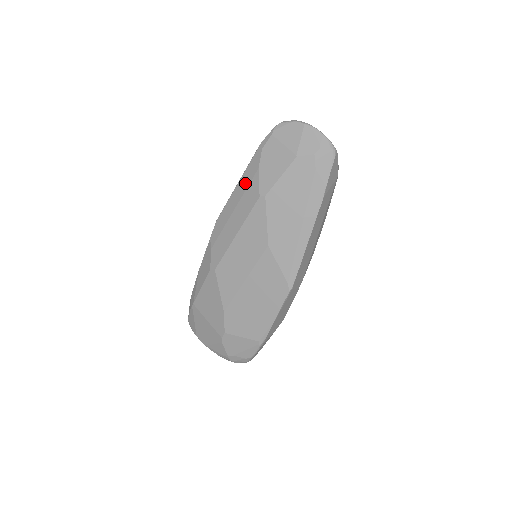
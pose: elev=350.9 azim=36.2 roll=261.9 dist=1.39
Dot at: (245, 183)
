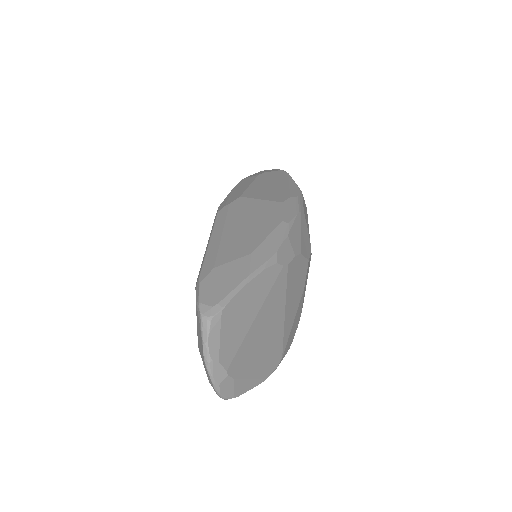
Dot at: occluded
